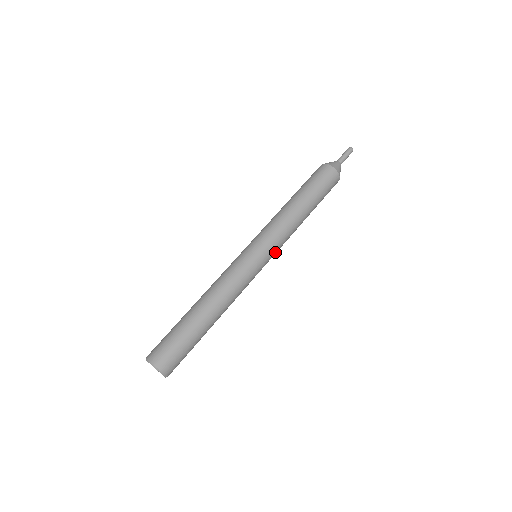
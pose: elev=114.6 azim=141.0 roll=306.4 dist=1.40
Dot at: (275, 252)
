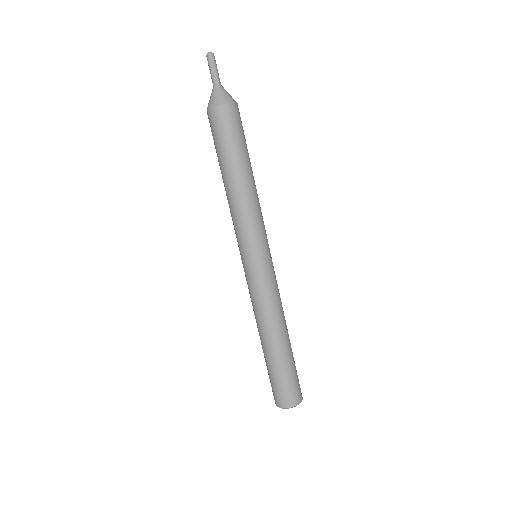
Dot at: occluded
